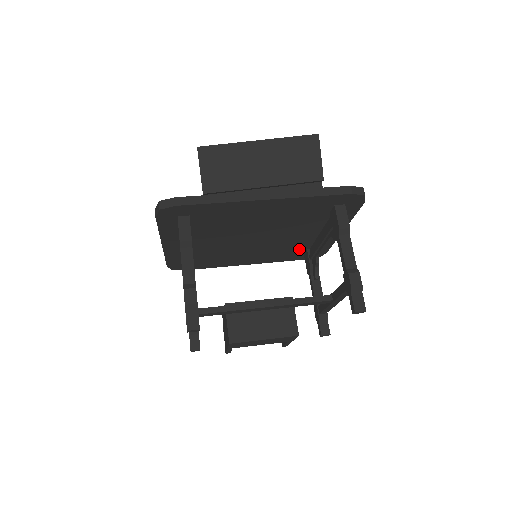
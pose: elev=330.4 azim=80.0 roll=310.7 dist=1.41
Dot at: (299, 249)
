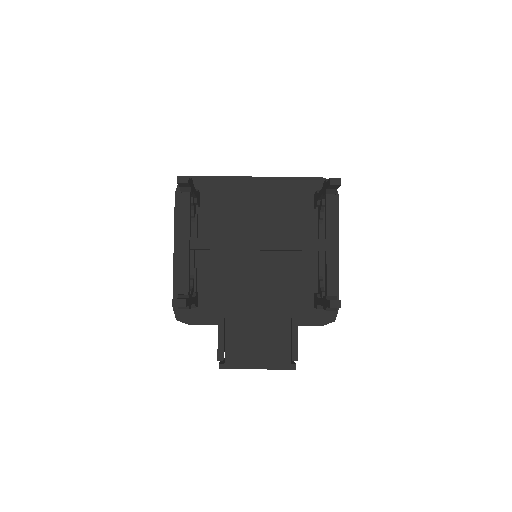
Dot at: (305, 291)
